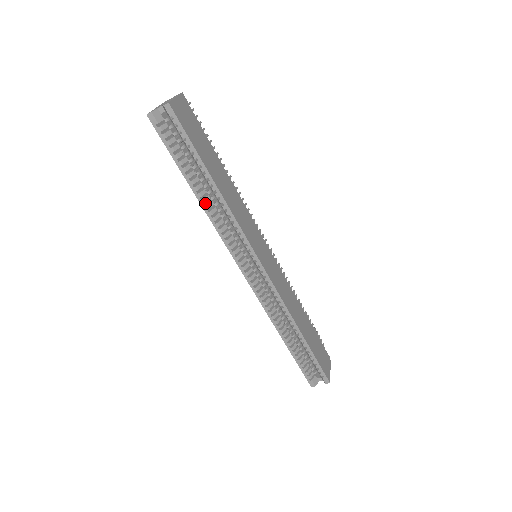
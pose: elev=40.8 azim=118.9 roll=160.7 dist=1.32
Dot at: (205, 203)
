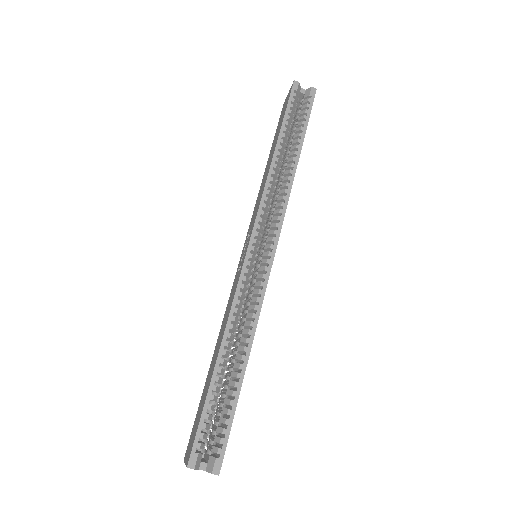
Dot at: (273, 164)
